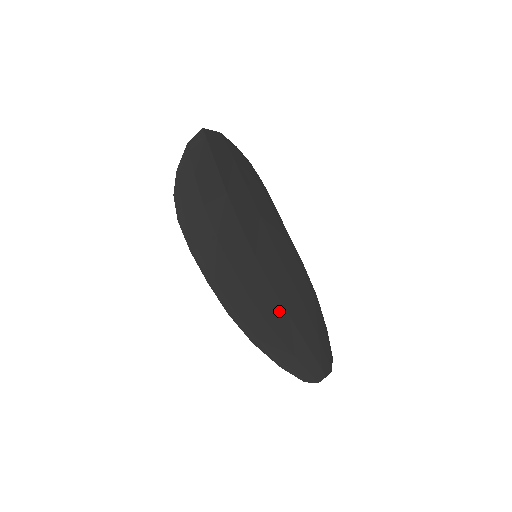
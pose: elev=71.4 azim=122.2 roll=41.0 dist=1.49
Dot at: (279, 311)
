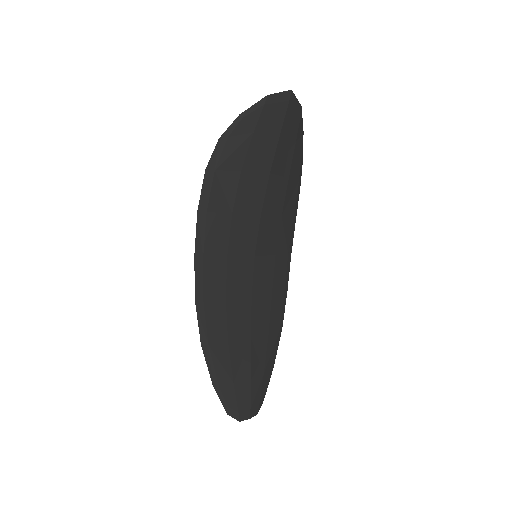
Dot at: (245, 326)
